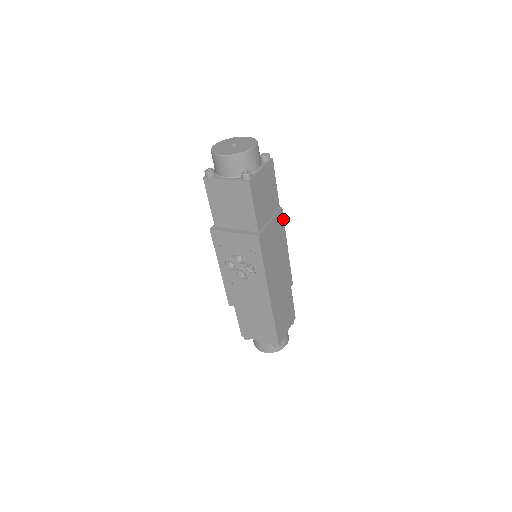
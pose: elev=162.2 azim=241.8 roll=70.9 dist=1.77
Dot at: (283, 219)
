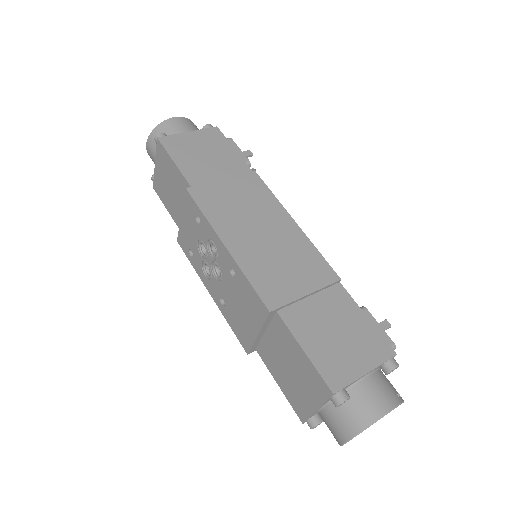
Dot at: (264, 184)
